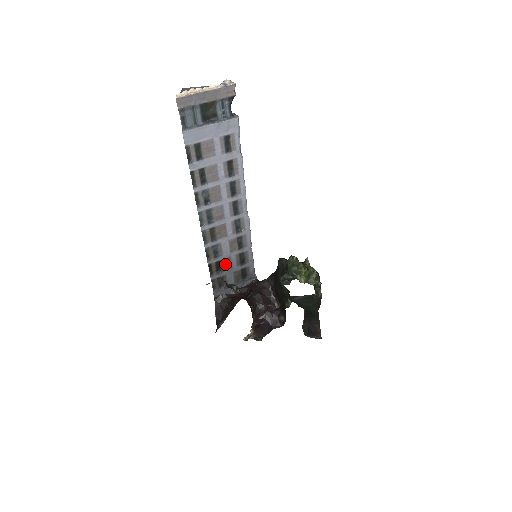
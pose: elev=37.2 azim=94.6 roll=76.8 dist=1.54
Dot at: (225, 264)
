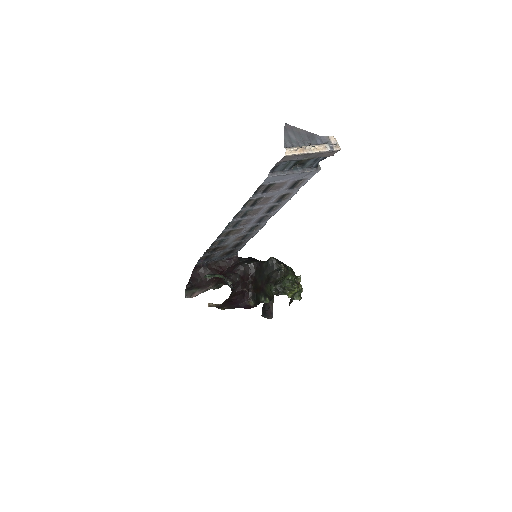
Dot at: (221, 248)
